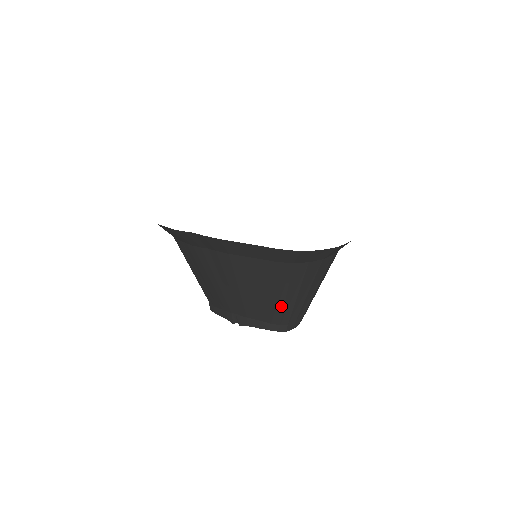
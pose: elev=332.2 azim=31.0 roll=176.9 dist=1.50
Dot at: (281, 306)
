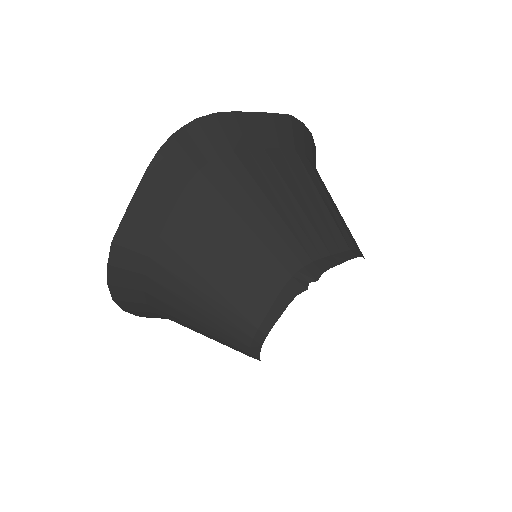
Dot at: (328, 216)
